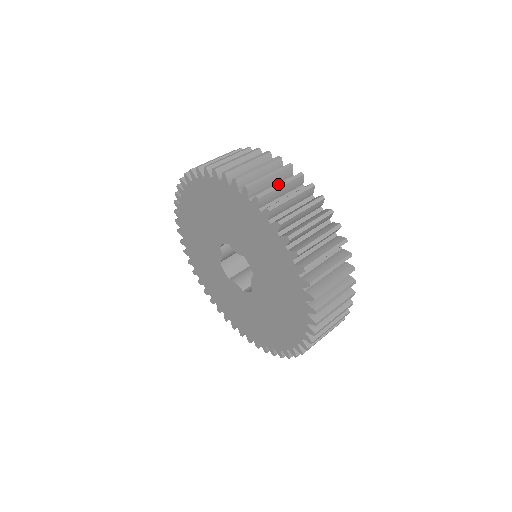
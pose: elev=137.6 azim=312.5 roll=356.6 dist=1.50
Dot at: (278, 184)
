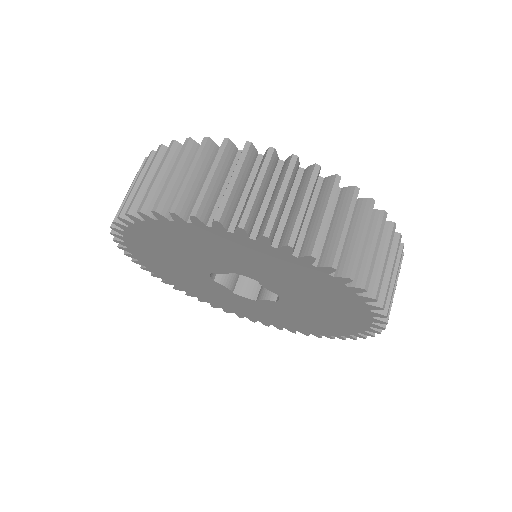
Dot at: (168, 175)
